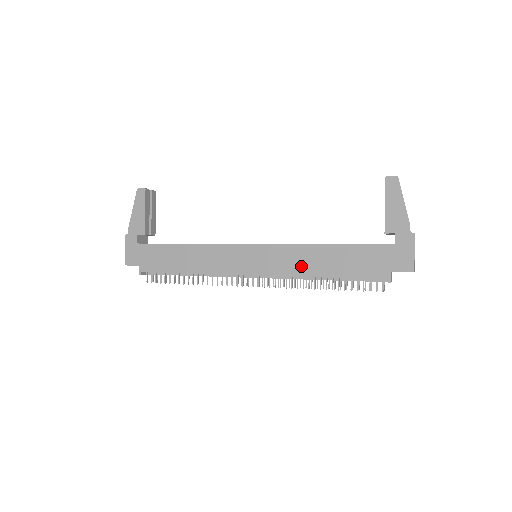
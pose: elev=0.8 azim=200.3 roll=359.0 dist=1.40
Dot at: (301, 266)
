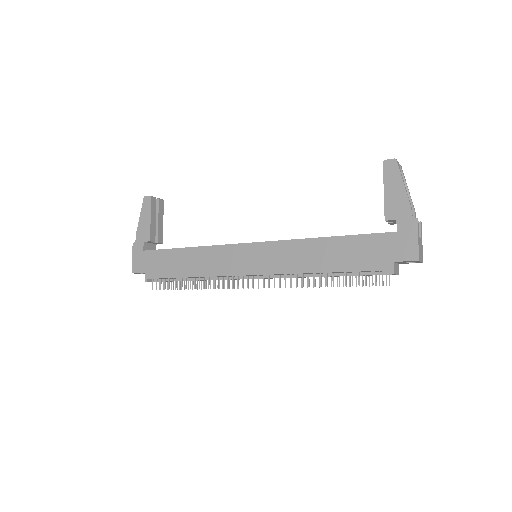
Dot at: (299, 262)
